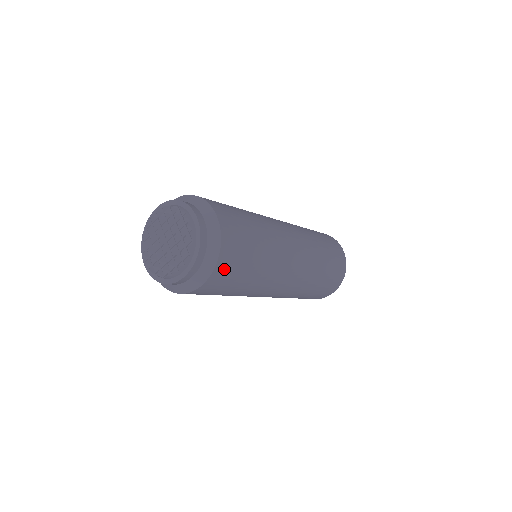
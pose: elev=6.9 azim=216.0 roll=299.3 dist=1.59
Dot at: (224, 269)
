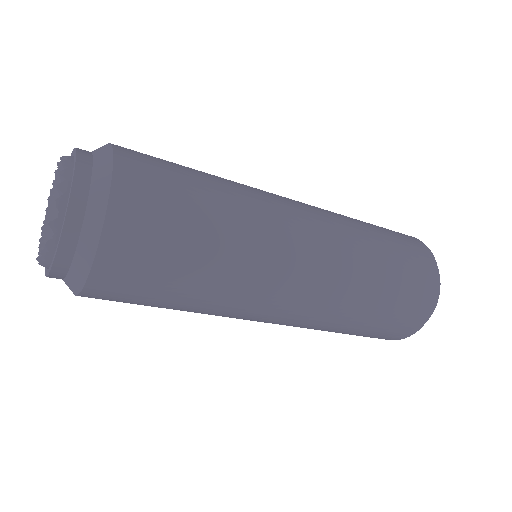
Dot at: (118, 268)
